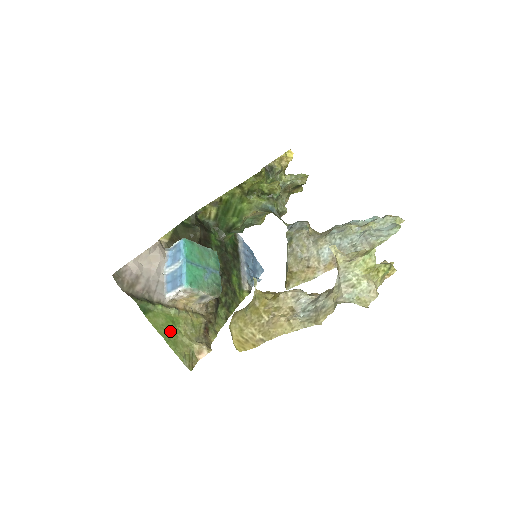
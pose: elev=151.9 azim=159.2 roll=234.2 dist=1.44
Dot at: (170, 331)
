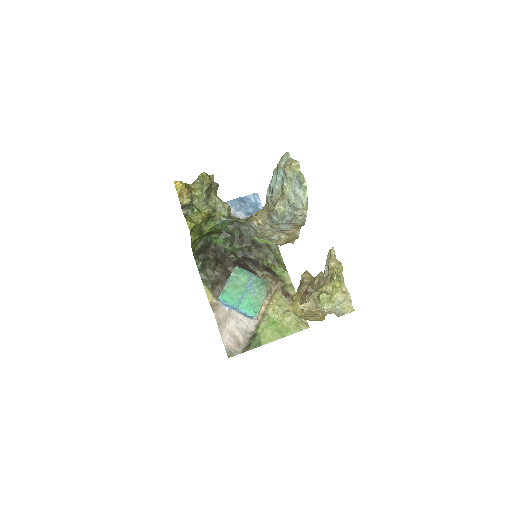
Dot at: (278, 330)
